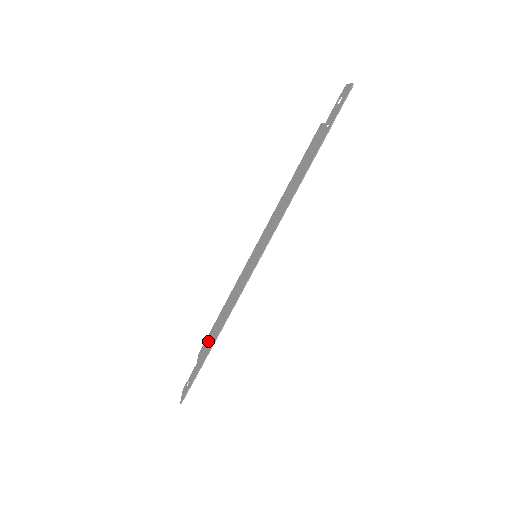
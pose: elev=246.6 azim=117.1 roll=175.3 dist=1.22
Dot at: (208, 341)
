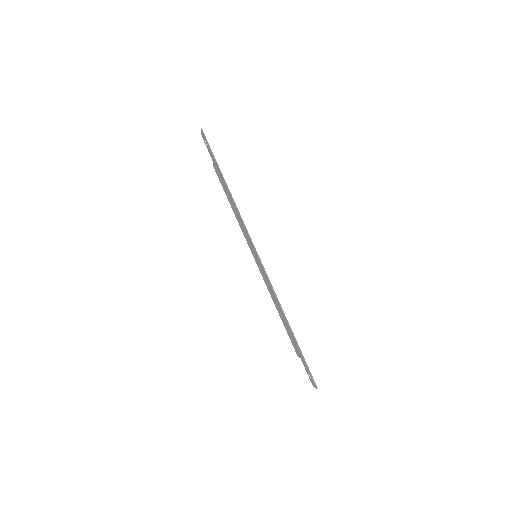
Dot at: (290, 336)
